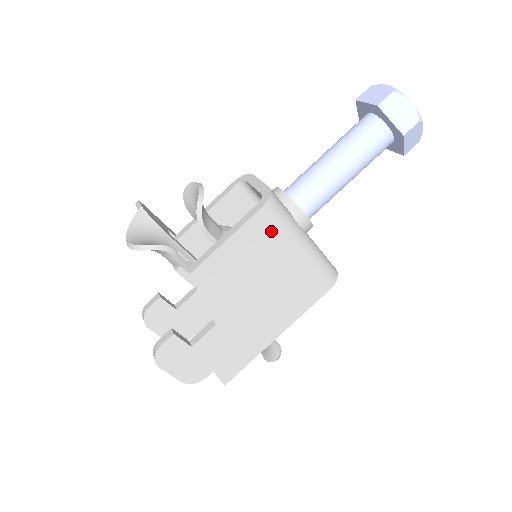
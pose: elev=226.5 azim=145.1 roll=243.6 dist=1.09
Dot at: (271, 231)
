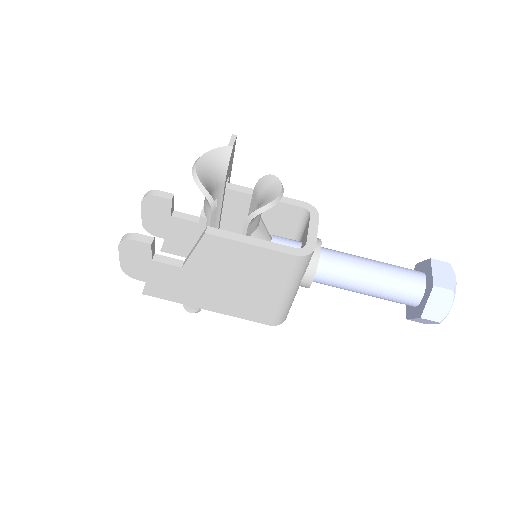
Dot at: (282, 270)
